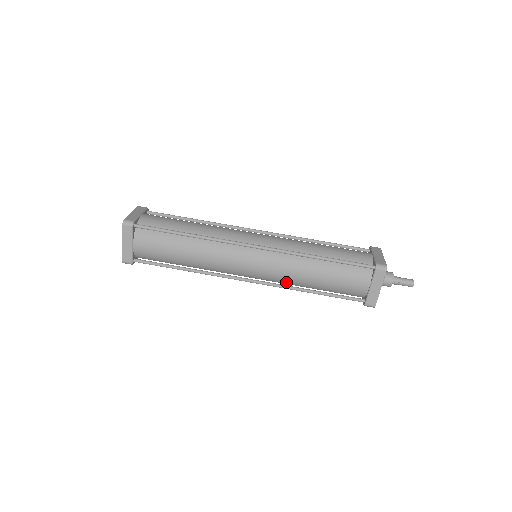
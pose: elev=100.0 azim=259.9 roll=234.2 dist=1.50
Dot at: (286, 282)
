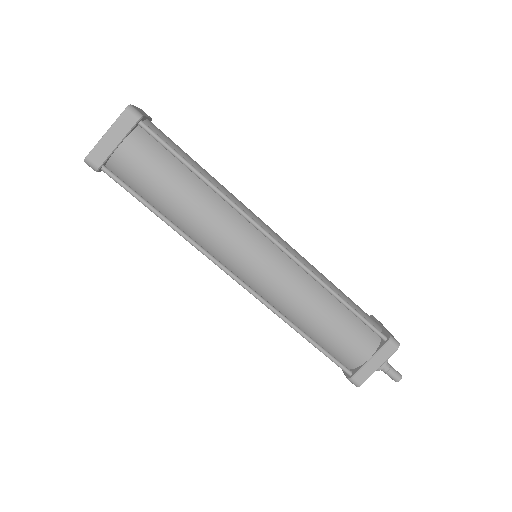
Dot at: occluded
